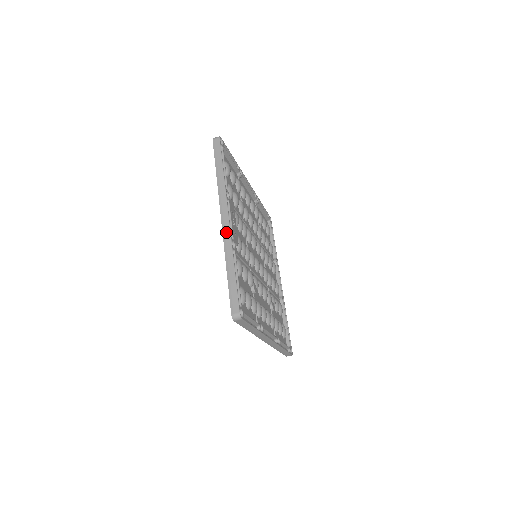
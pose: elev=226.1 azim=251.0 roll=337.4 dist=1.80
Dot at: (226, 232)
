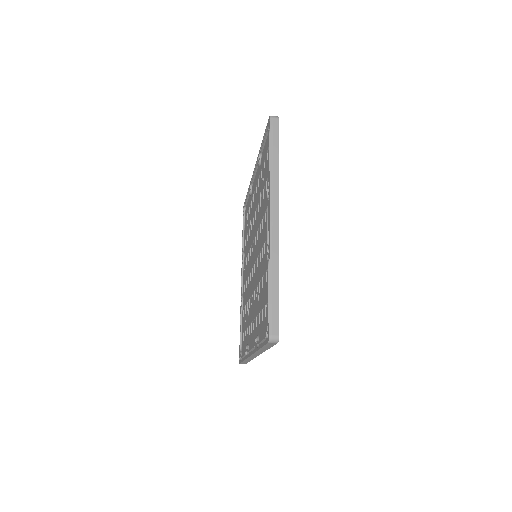
Dot at: (274, 235)
